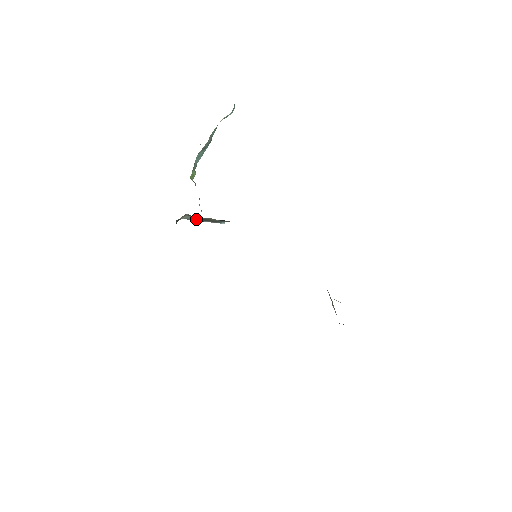
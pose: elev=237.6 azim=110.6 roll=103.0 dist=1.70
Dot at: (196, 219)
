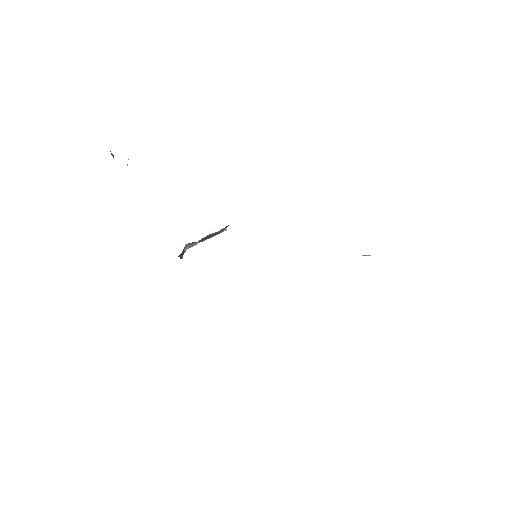
Dot at: (198, 242)
